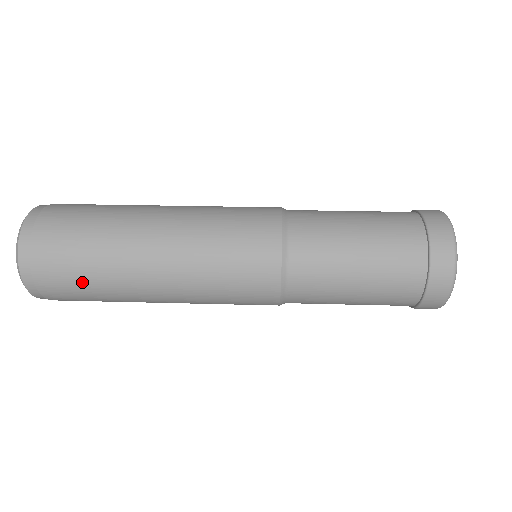
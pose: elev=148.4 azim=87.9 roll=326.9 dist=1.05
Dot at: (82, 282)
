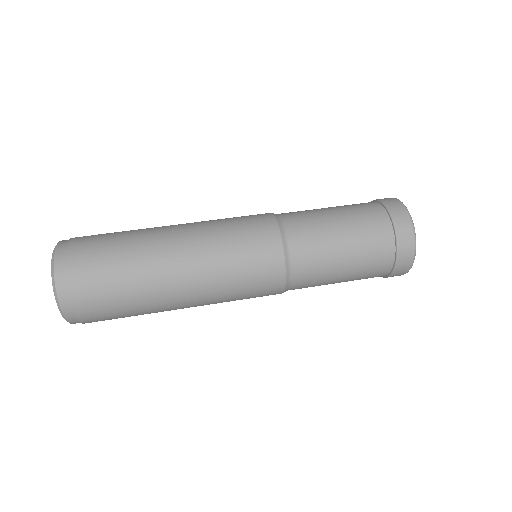
Dot at: (115, 293)
